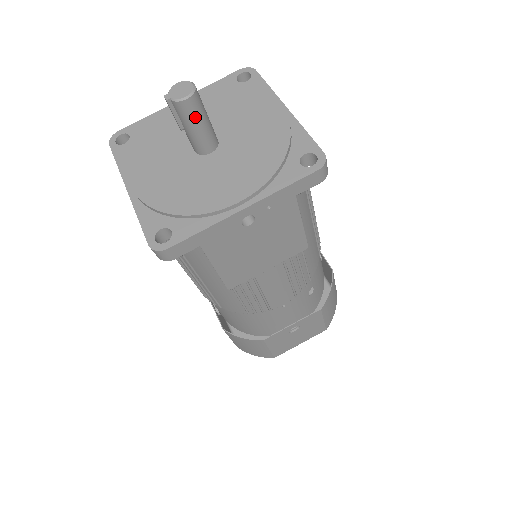
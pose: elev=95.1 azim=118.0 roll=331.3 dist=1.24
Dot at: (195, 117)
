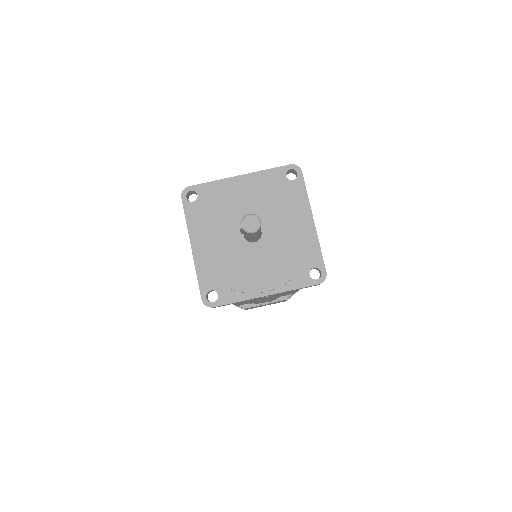
Dot at: (254, 236)
